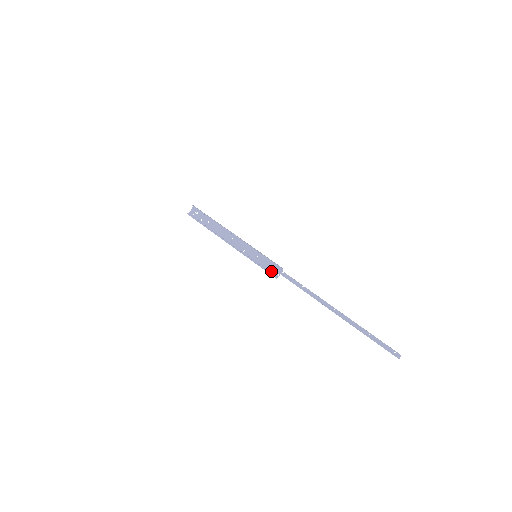
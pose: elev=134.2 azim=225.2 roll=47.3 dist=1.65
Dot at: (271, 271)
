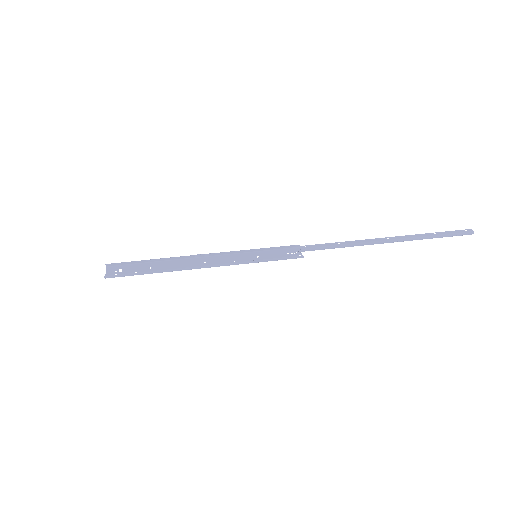
Dot at: (289, 257)
